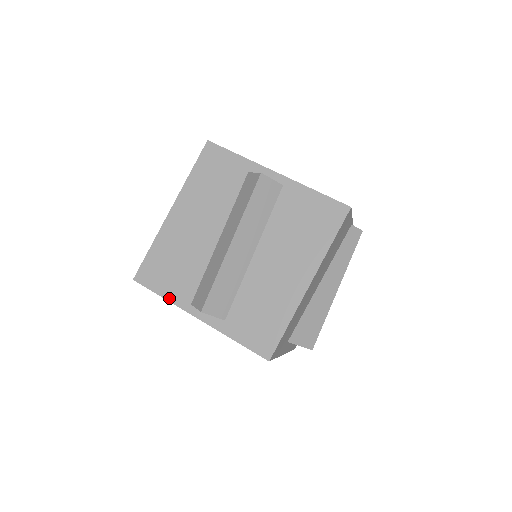
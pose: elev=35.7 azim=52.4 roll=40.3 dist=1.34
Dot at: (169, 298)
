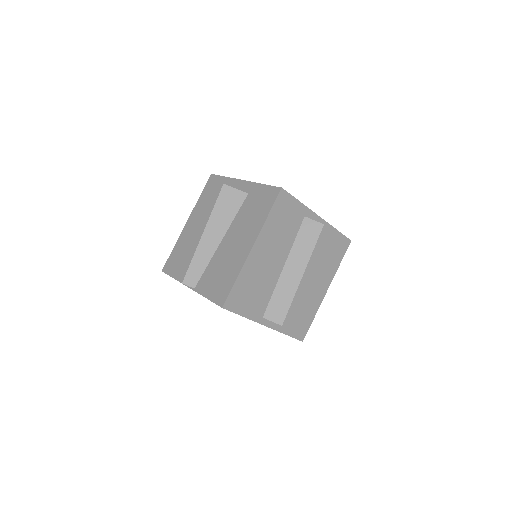
Dot at: (249, 316)
